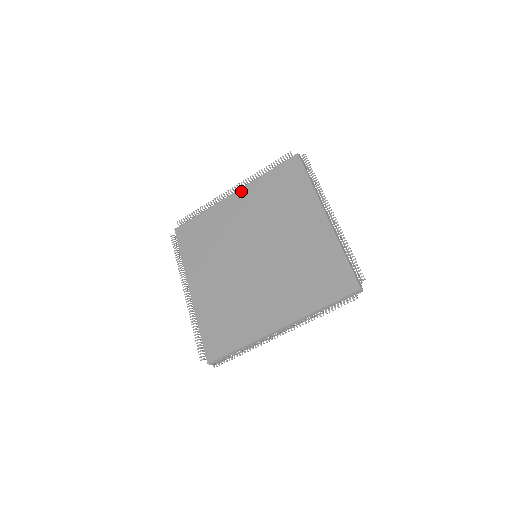
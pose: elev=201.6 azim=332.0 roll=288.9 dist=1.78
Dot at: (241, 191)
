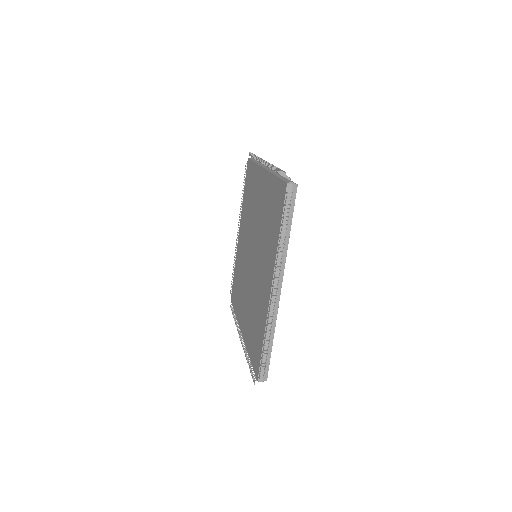
Dot at: (240, 225)
